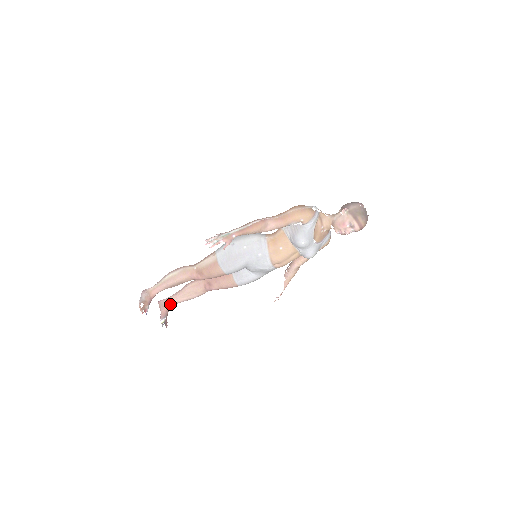
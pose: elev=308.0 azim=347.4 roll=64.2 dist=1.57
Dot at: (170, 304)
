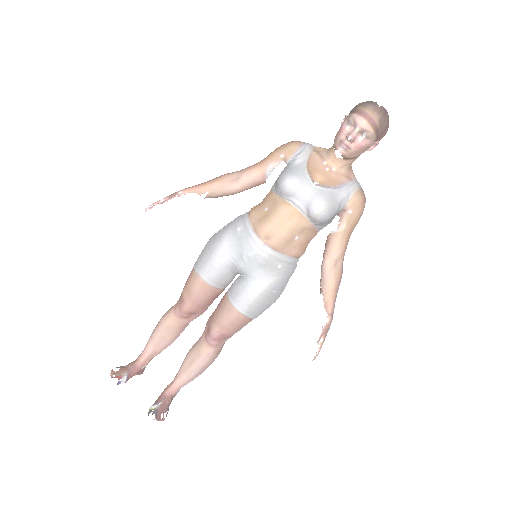
Dot at: (171, 385)
